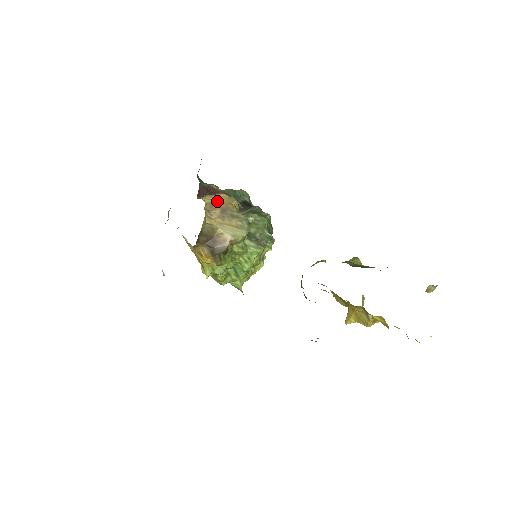
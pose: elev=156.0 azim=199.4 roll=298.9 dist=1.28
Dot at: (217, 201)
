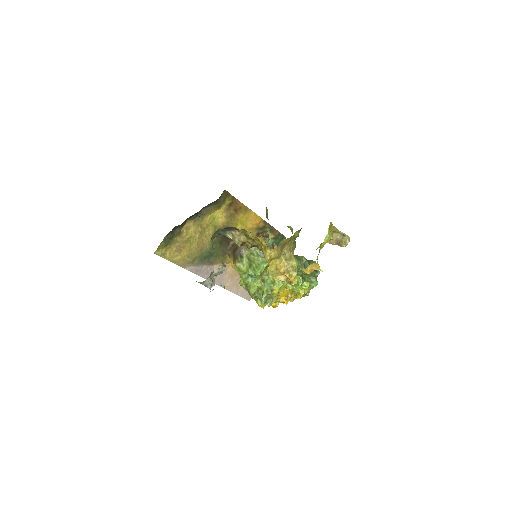
Dot at: occluded
